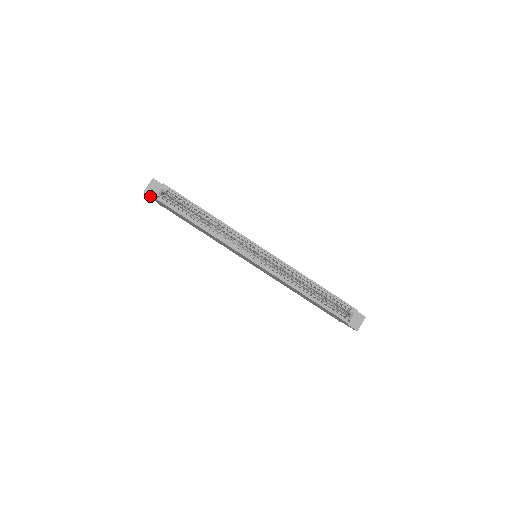
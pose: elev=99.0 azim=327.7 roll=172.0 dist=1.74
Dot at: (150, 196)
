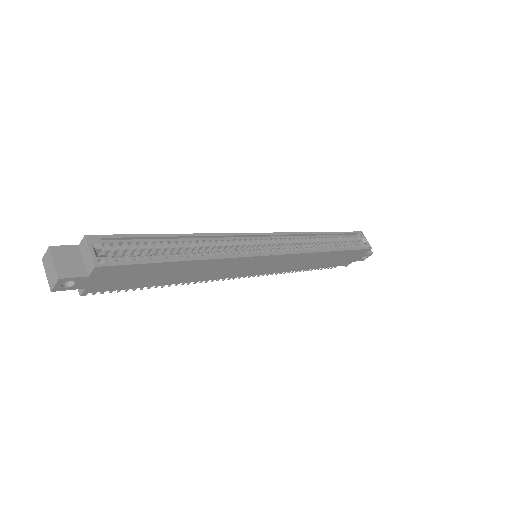
Dot at: (76, 277)
